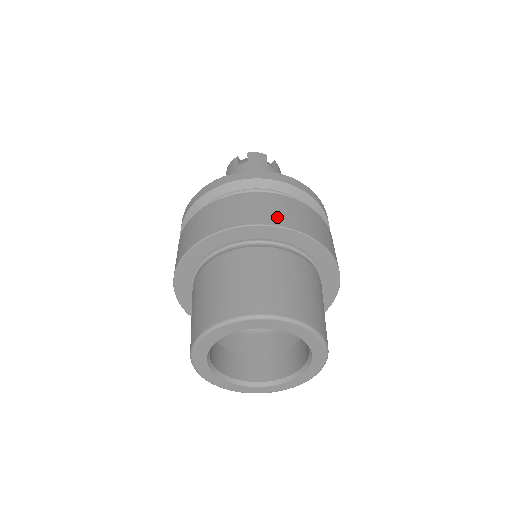
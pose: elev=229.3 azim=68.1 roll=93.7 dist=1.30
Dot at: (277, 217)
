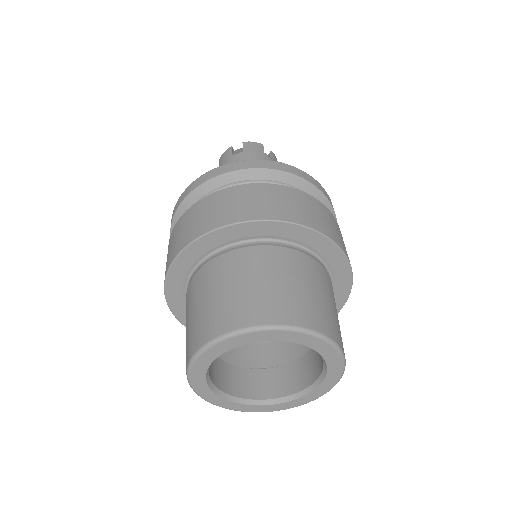
Dot at: (285, 211)
